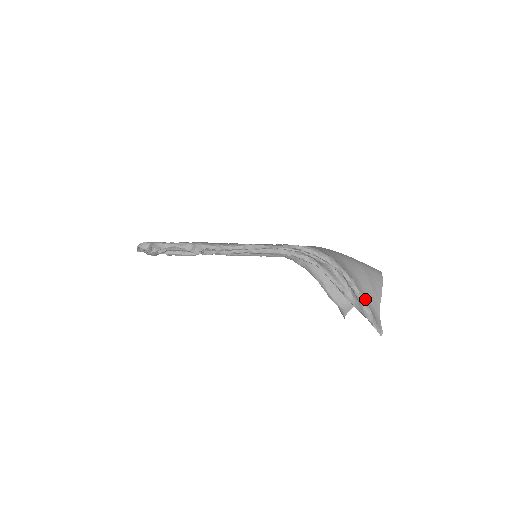
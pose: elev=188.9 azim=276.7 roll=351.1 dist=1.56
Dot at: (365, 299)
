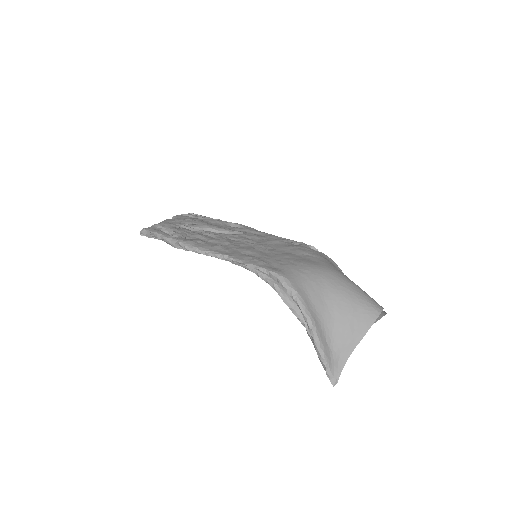
Dot at: (330, 343)
